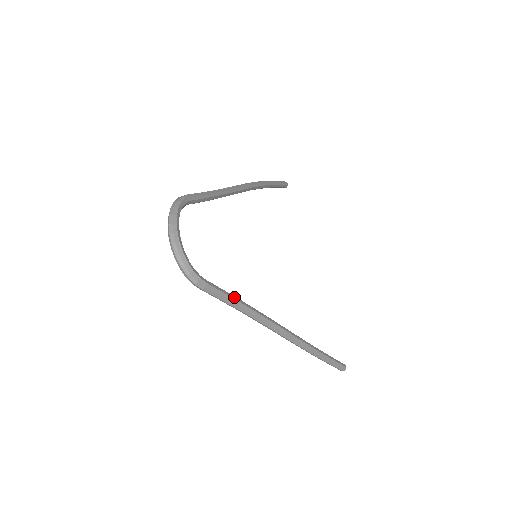
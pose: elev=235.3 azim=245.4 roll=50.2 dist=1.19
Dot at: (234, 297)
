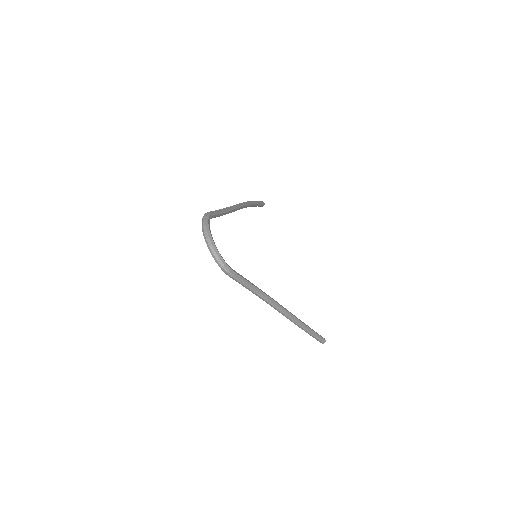
Dot at: (251, 283)
